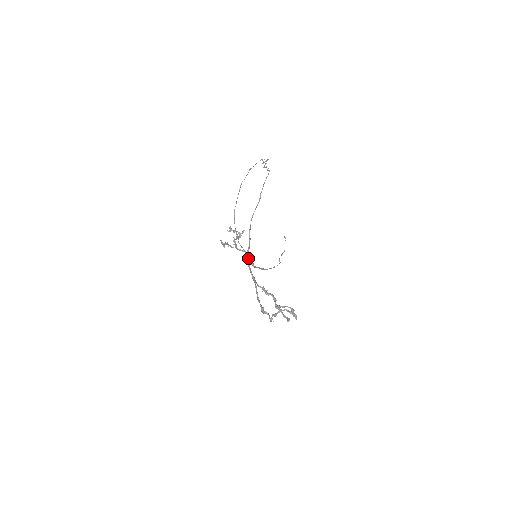
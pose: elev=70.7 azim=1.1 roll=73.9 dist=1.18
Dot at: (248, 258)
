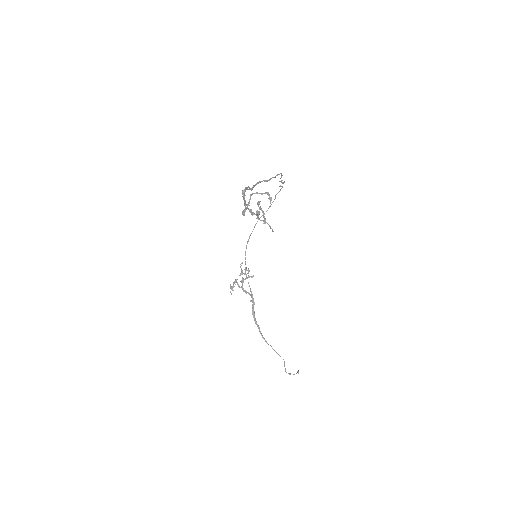
Dot at: (245, 190)
